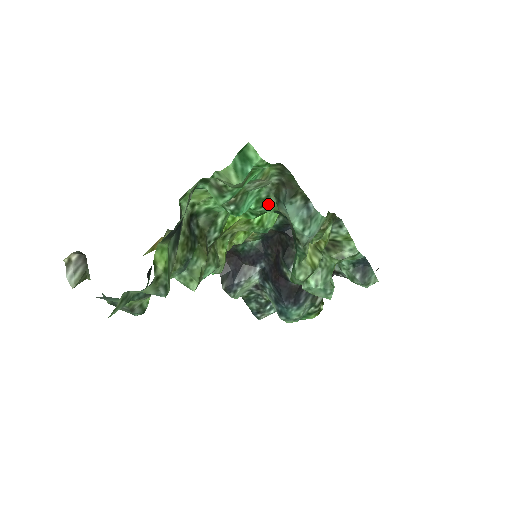
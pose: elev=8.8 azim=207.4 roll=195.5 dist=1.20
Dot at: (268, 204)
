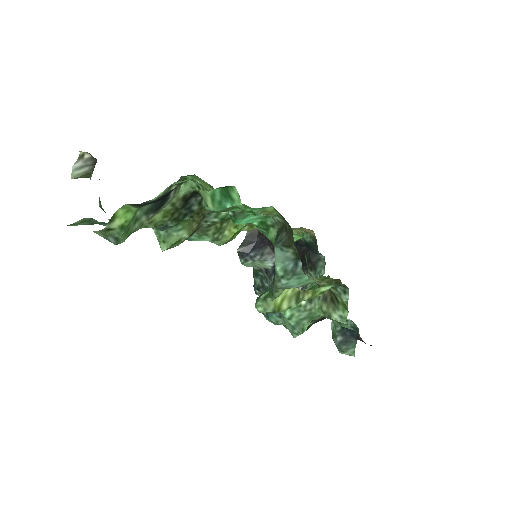
Dot at: (270, 232)
